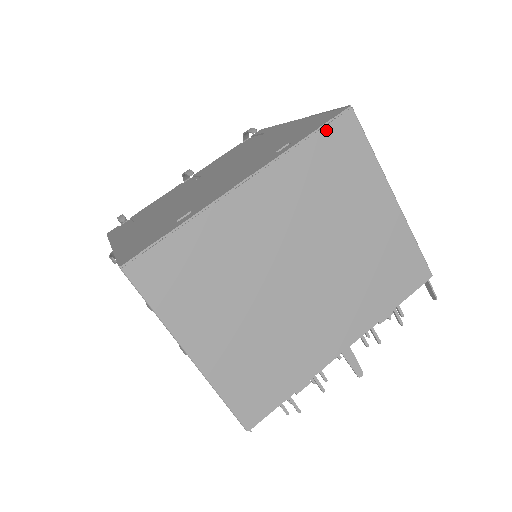
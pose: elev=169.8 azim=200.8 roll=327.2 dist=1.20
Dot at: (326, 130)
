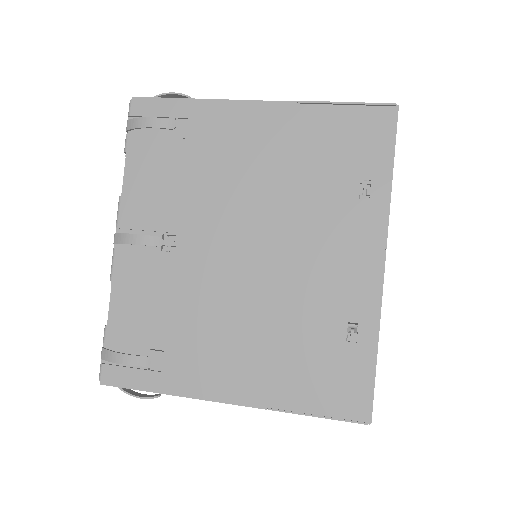
Dot at: (394, 149)
